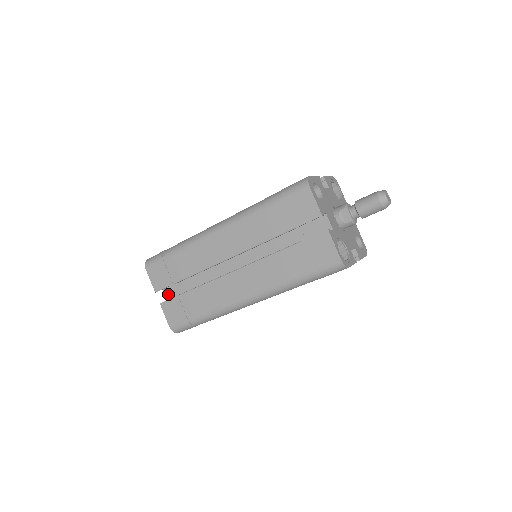
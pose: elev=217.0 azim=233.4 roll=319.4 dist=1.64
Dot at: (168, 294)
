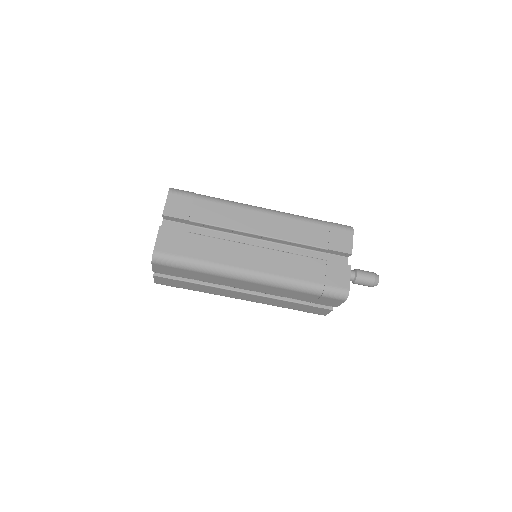
Dot at: occluded
